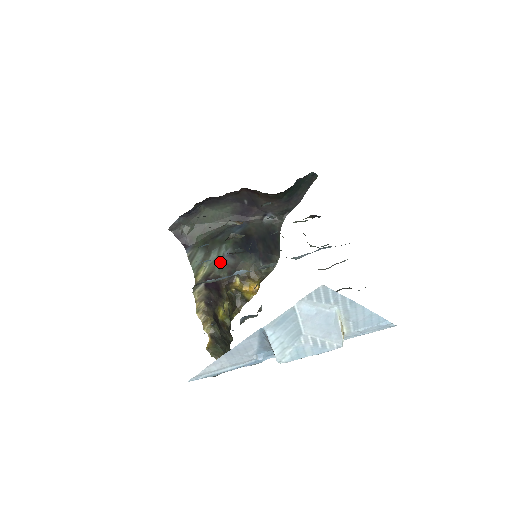
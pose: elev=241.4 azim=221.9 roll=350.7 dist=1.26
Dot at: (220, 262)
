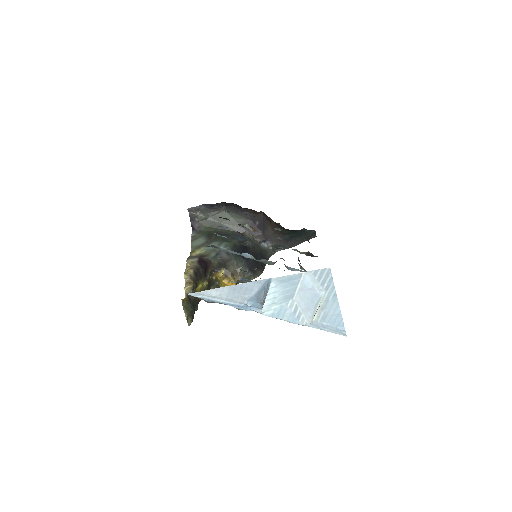
Dot at: (216, 252)
